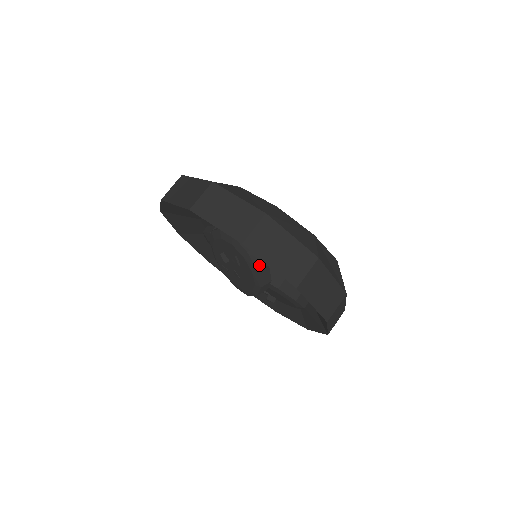
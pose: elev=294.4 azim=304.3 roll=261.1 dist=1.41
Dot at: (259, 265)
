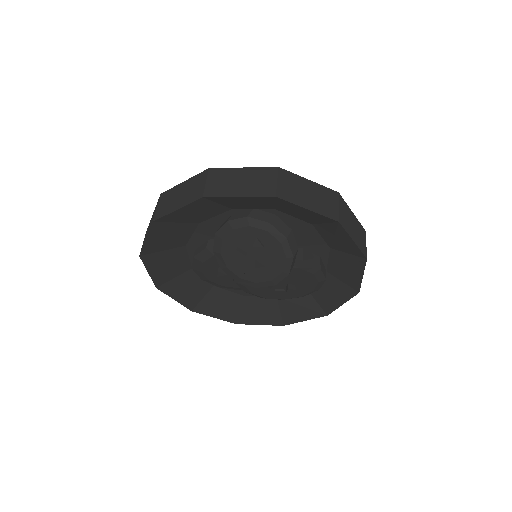
Dot at: (285, 232)
